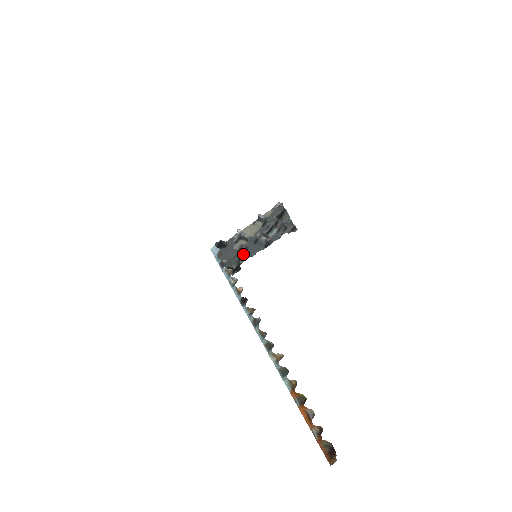
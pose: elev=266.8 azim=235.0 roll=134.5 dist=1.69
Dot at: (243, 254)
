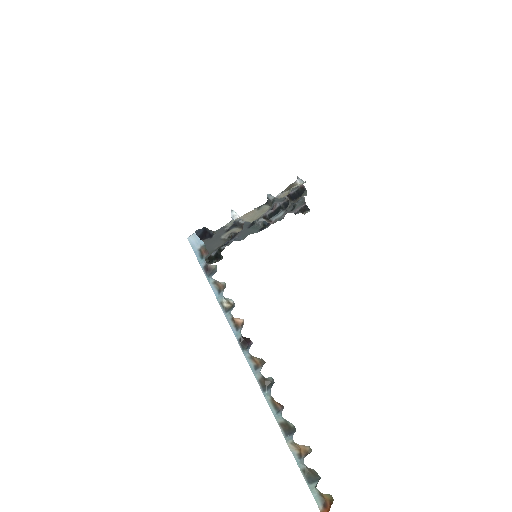
Dot at: occluded
